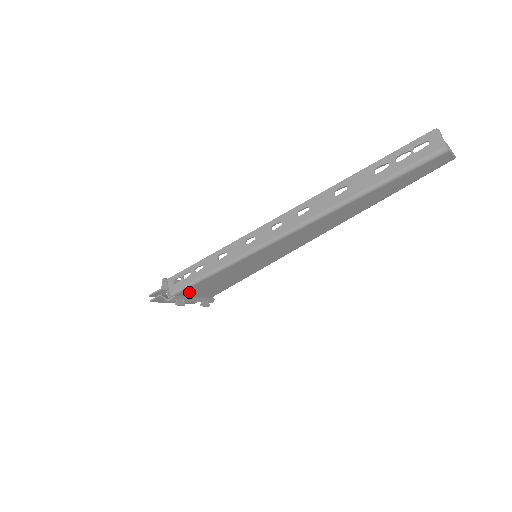
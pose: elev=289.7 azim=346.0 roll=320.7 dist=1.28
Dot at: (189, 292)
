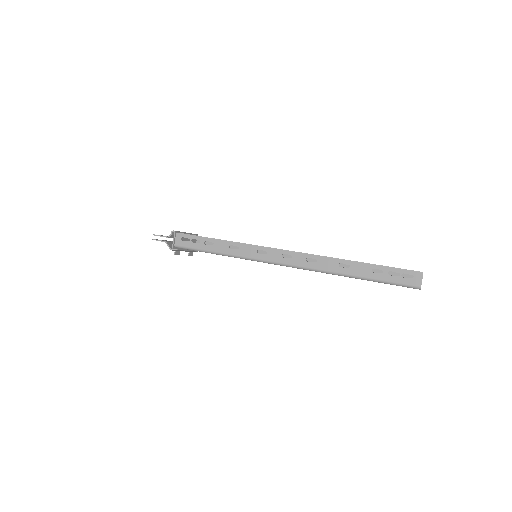
Dot at: occluded
